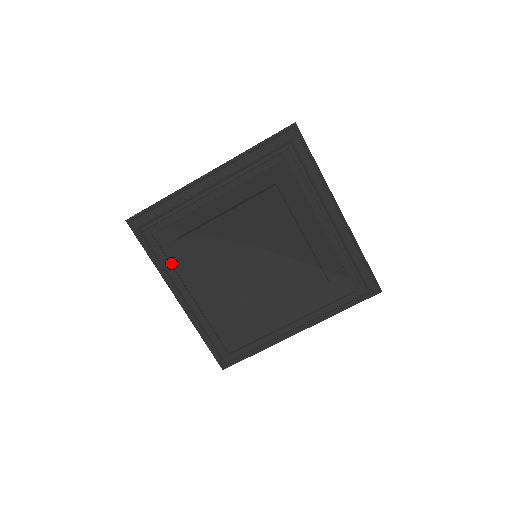
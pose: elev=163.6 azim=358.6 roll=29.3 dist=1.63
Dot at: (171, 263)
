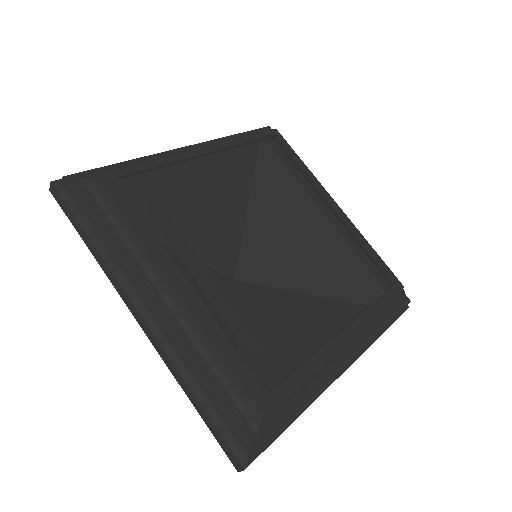
Dot at: occluded
